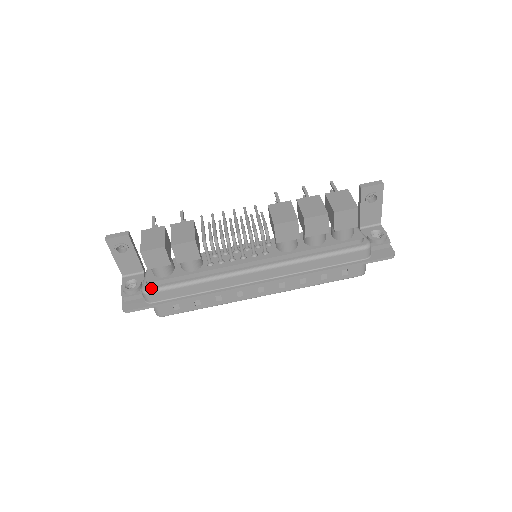
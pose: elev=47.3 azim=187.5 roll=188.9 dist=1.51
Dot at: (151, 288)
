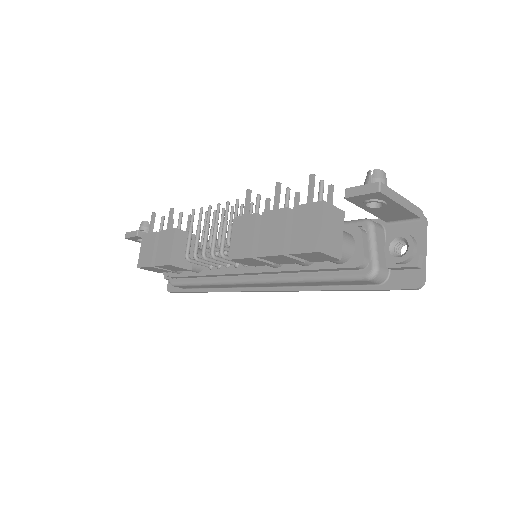
Dot at: (173, 282)
